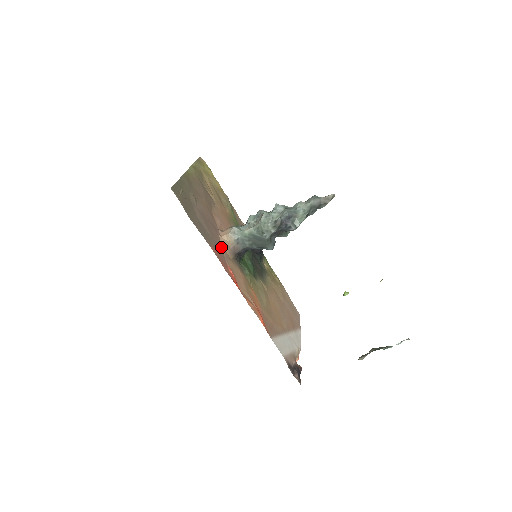
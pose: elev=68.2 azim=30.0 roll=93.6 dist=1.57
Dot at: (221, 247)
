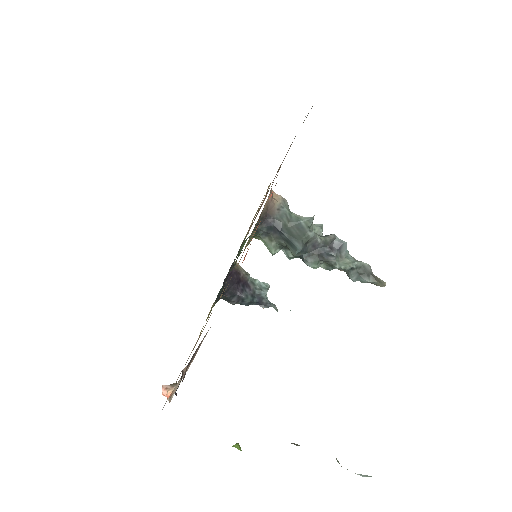
Dot at: occluded
